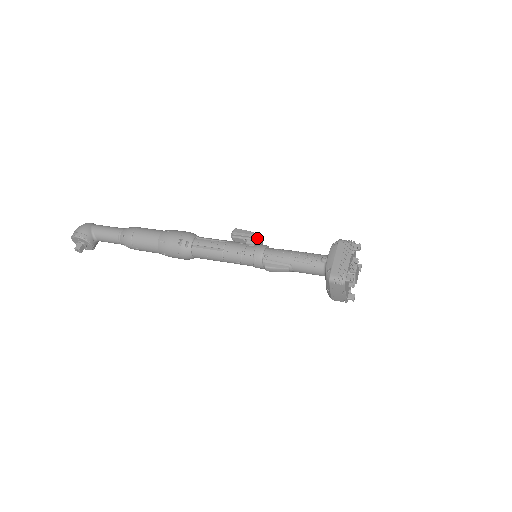
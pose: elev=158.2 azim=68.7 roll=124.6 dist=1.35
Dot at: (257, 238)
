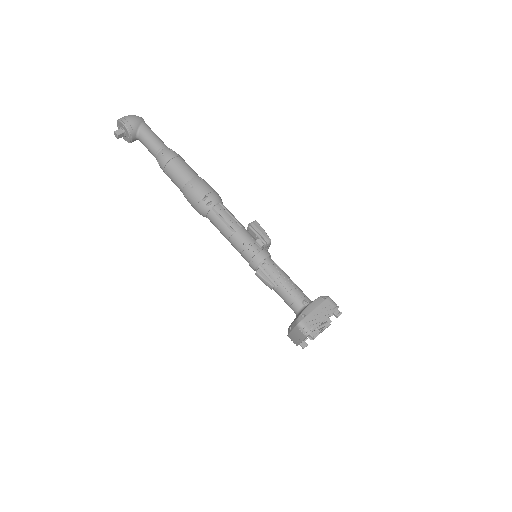
Dot at: (268, 243)
